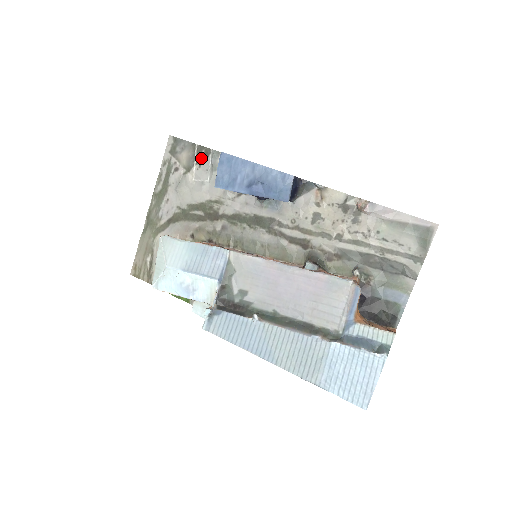
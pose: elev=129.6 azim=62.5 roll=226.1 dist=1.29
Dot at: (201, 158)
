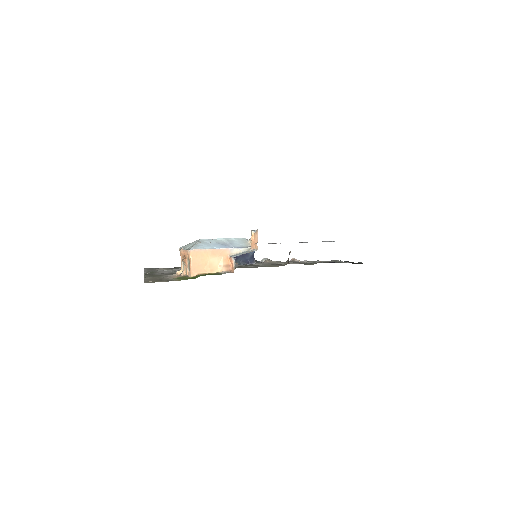
Dot at: (176, 268)
